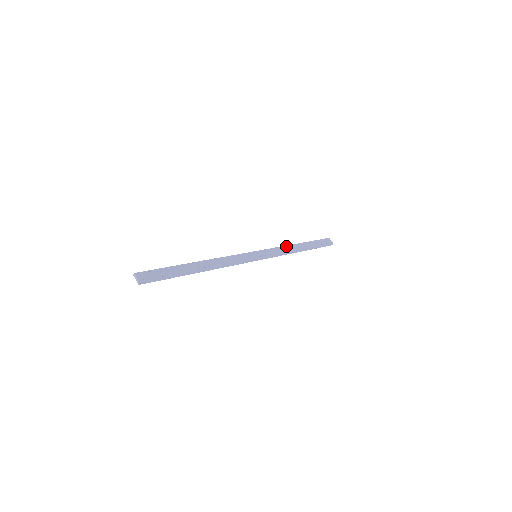
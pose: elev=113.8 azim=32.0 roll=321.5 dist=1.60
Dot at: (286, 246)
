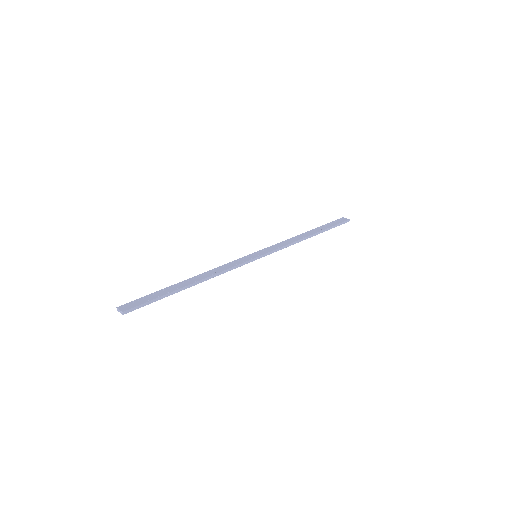
Dot at: (290, 238)
